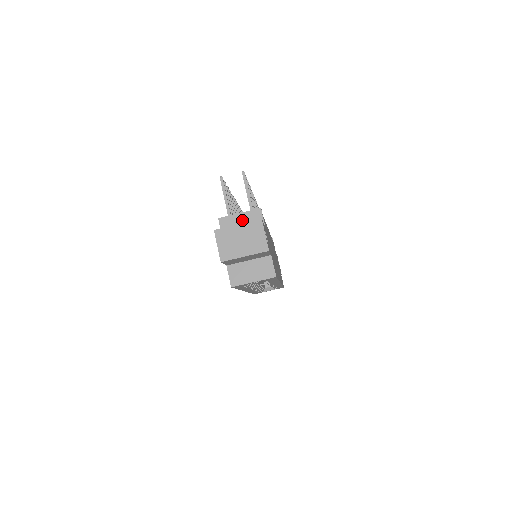
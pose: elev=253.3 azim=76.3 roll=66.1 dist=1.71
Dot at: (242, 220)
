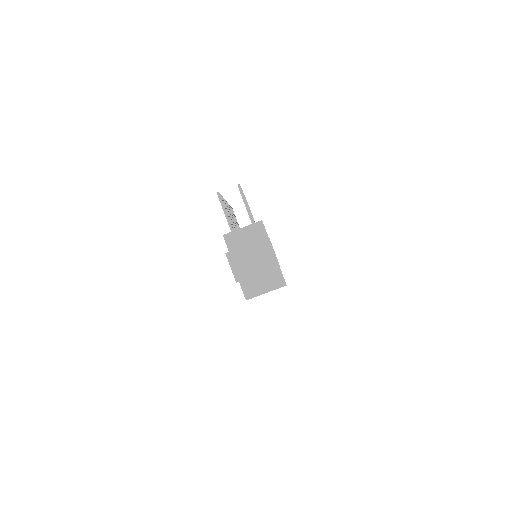
Dot at: (246, 234)
